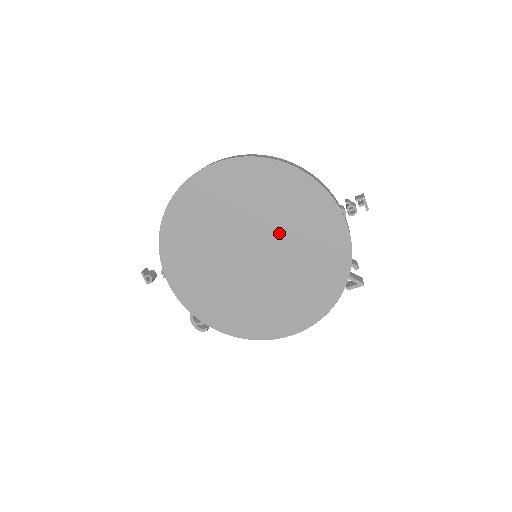
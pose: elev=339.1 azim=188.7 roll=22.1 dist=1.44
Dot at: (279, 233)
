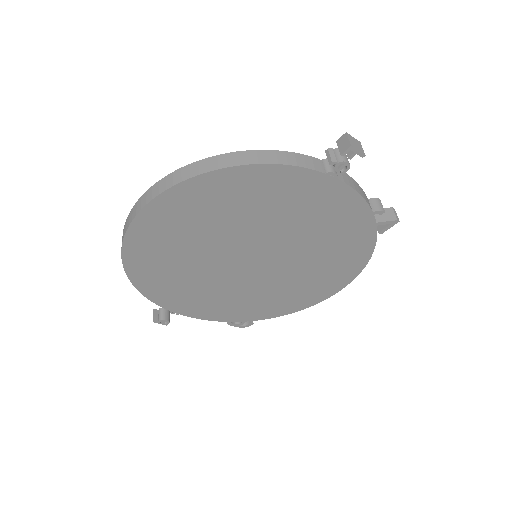
Dot at: (267, 231)
